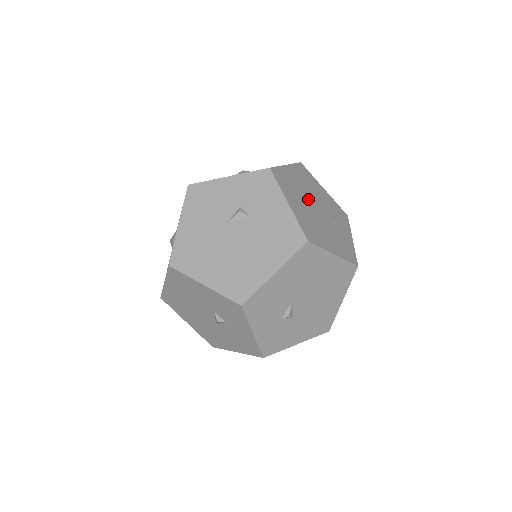
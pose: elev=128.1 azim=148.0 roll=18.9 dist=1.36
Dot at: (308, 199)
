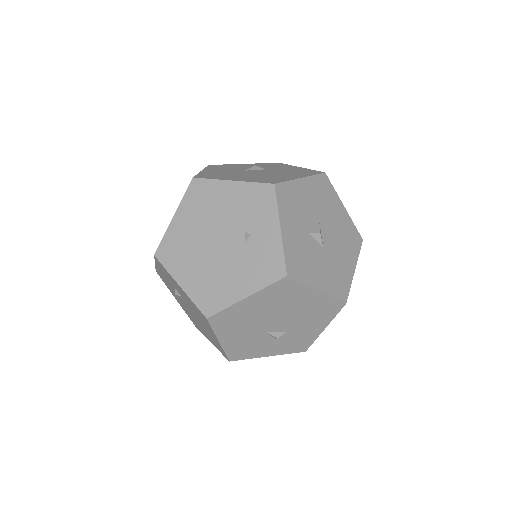
Dot at: (205, 241)
